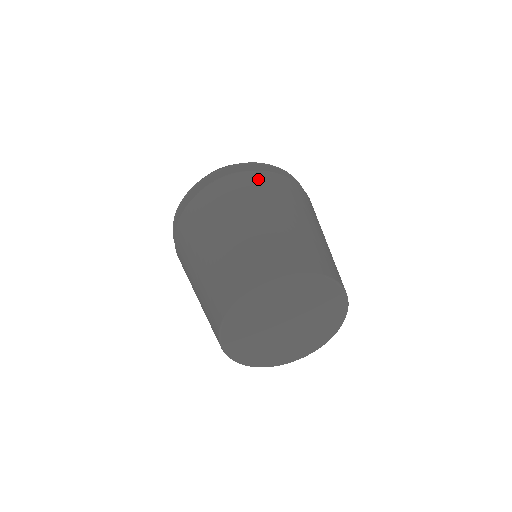
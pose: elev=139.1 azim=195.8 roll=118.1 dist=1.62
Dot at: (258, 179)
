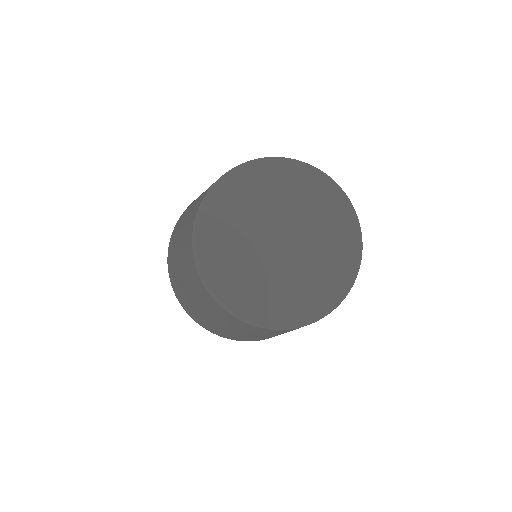
Dot at: occluded
